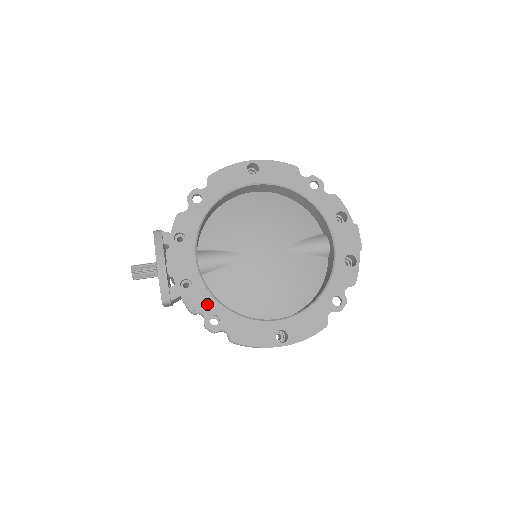
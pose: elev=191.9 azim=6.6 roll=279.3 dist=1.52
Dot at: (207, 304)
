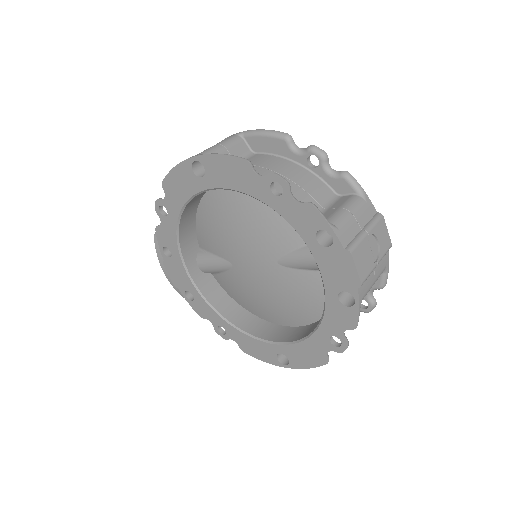
Dot at: (211, 316)
